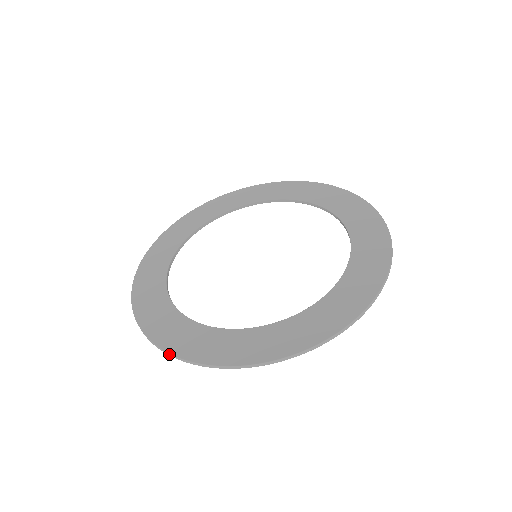
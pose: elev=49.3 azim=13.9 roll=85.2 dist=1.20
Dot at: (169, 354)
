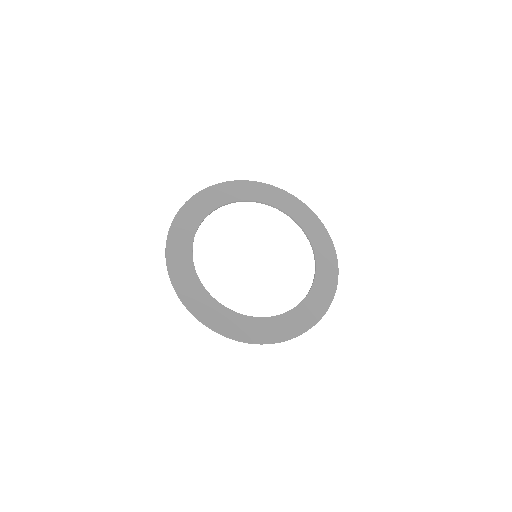
Dot at: (166, 245)
